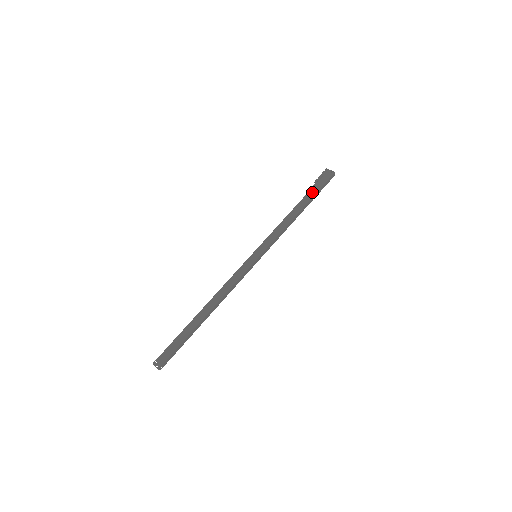
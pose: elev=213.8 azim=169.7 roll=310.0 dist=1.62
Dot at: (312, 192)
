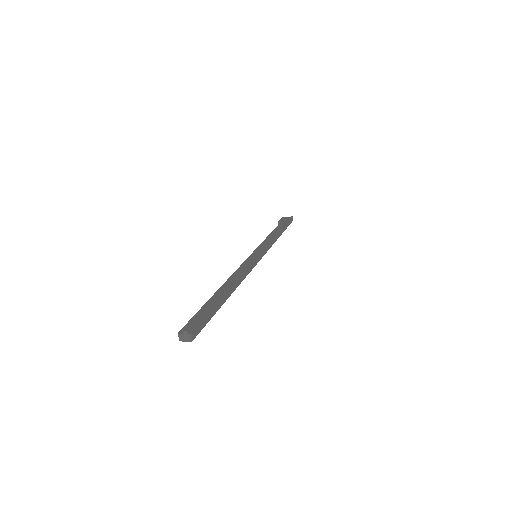
Dot at: (281, 224)
